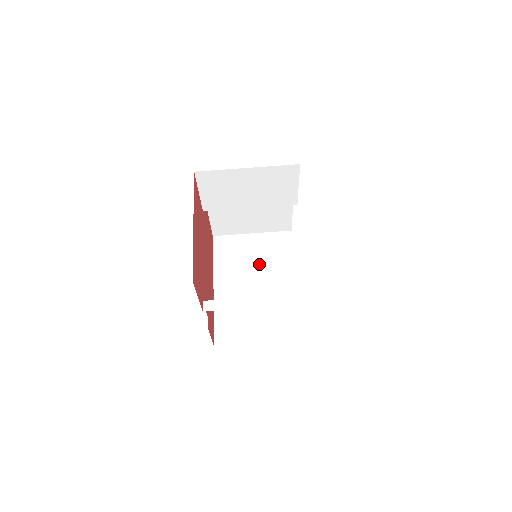
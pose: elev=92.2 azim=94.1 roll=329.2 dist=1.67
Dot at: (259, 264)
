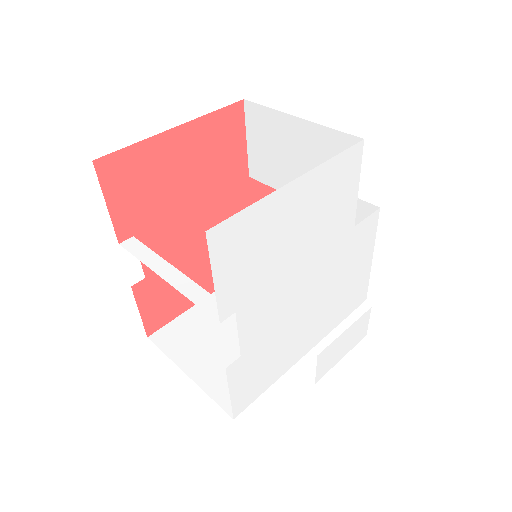
Dot at: occluded
